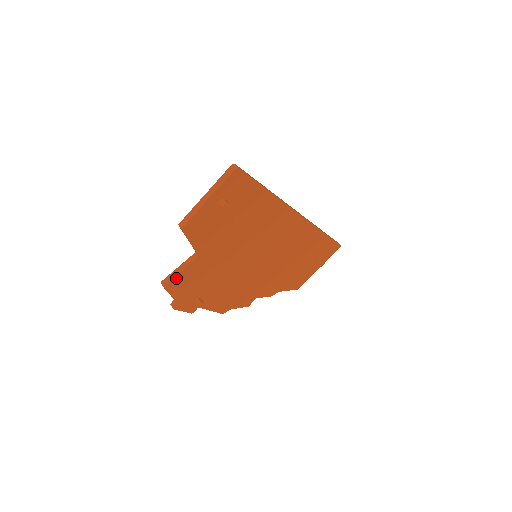
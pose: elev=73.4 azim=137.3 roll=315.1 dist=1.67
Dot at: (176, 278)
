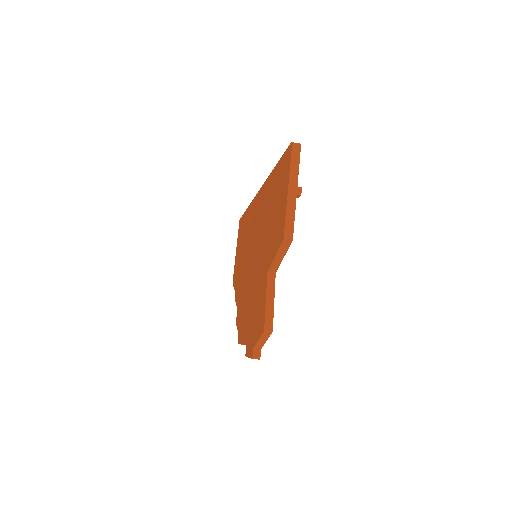
Dot at: (272, 313)
